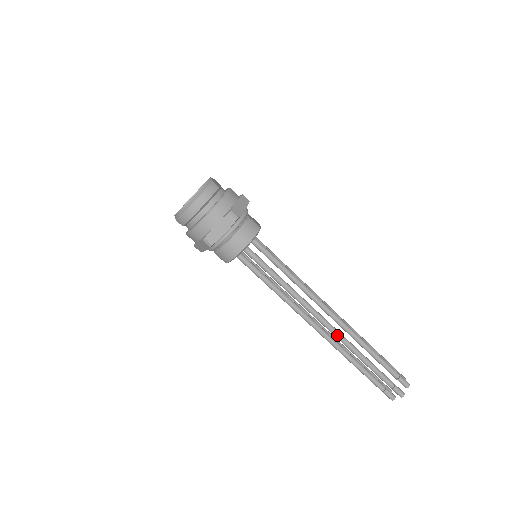
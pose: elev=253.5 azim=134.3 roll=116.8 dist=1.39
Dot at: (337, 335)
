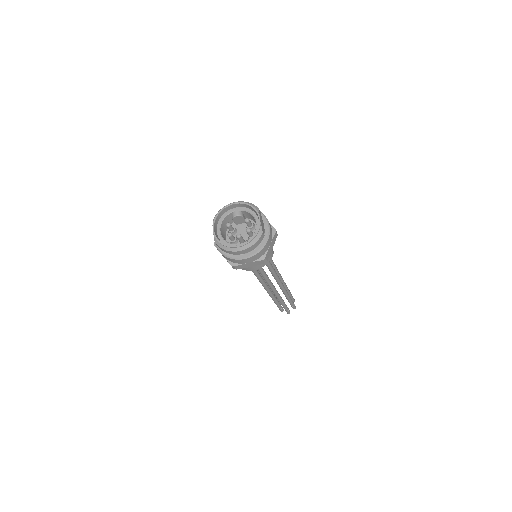
Dot at: (276, 295)
